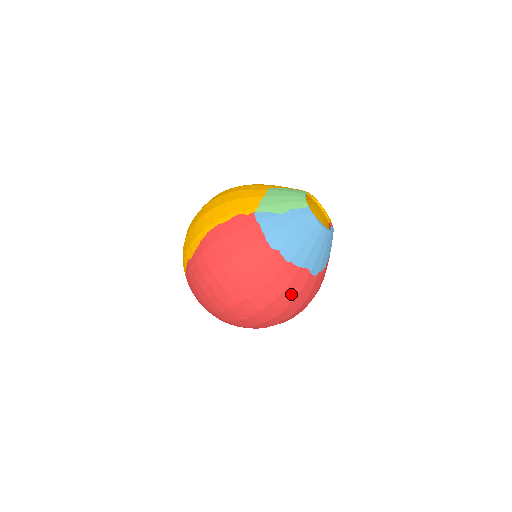
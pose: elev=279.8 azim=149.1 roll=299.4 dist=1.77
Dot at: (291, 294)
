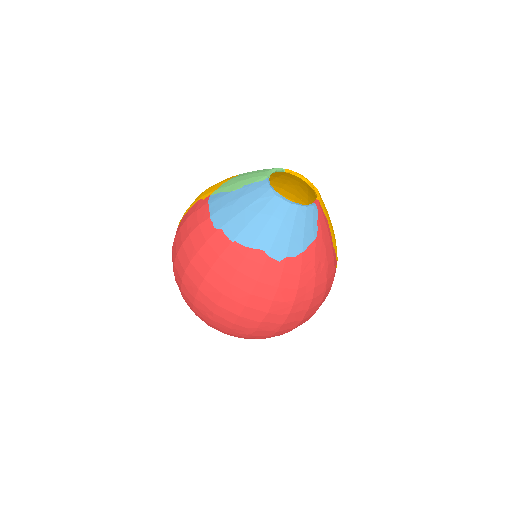
Dot at: (245, 283)
